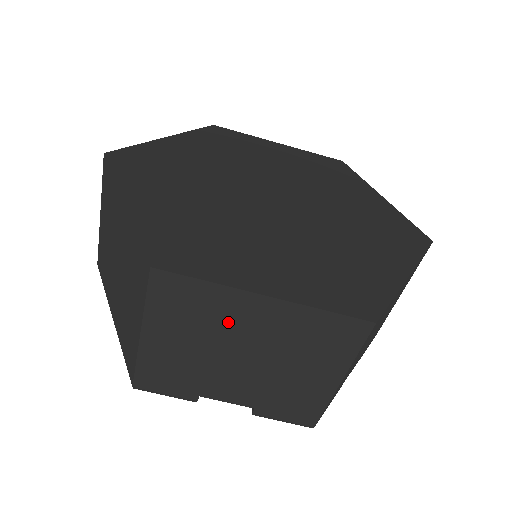
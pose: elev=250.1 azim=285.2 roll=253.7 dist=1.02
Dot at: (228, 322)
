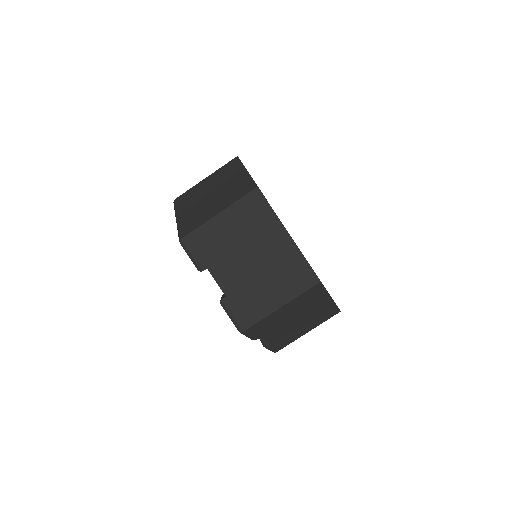
Dot at: (262, 235)
